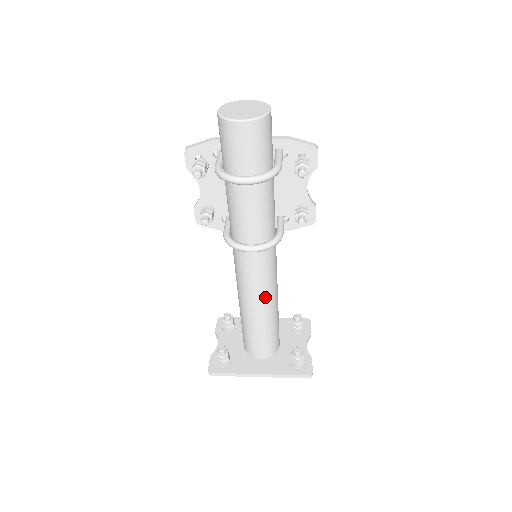
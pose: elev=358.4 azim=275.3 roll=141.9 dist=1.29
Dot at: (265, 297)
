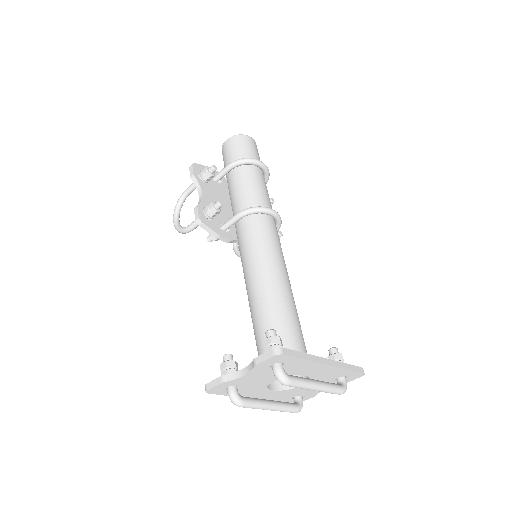
Dot at: (287, 273)
